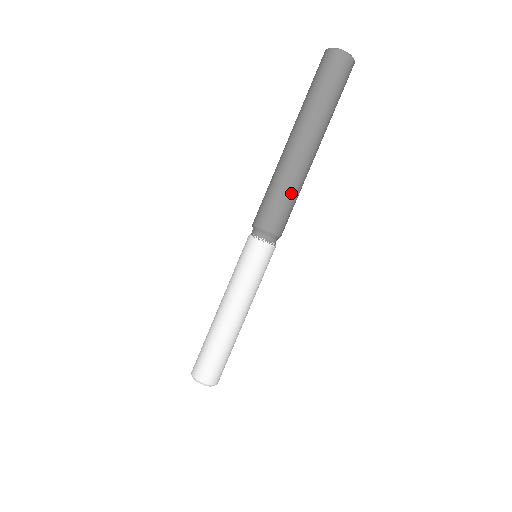
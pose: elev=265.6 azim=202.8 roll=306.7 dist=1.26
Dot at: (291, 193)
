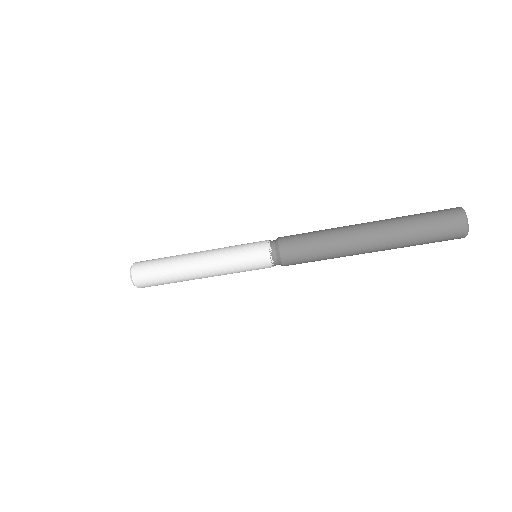
Dot at: occluded
